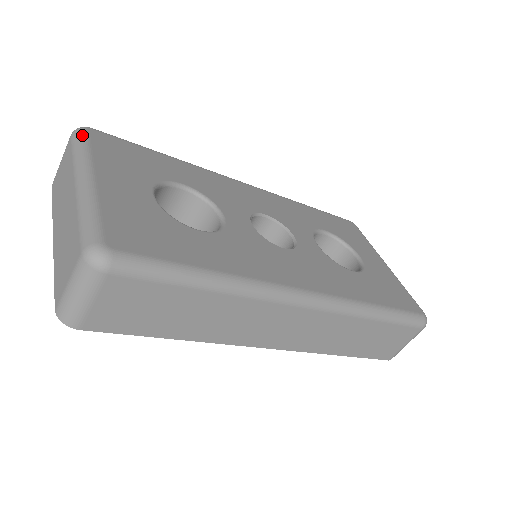
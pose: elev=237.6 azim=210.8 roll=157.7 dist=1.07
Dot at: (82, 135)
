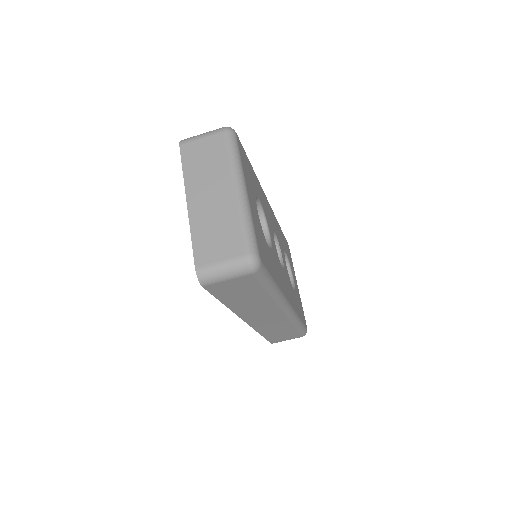
Dot at: (235, 140)
